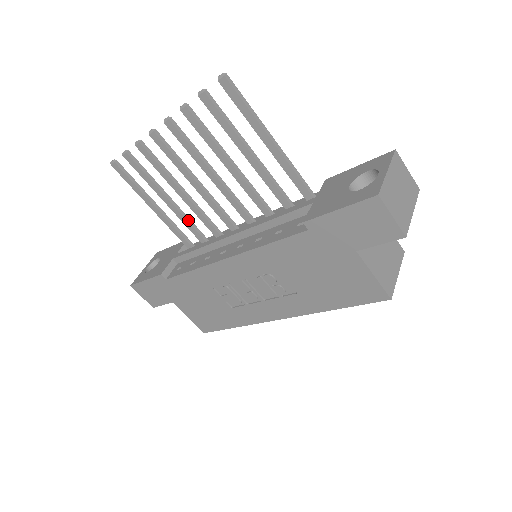
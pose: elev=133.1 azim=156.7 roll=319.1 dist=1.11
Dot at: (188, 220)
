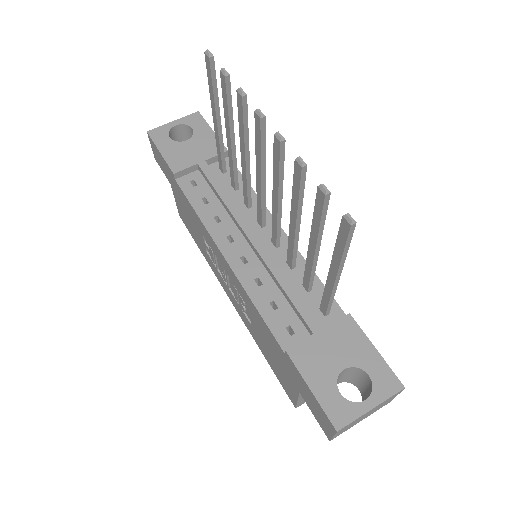
Dot at: (234, 165)
